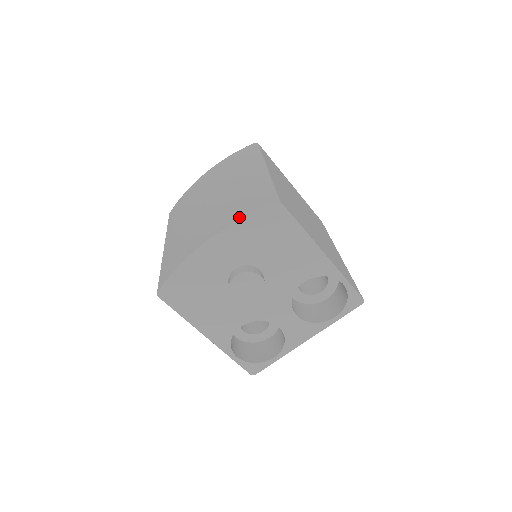
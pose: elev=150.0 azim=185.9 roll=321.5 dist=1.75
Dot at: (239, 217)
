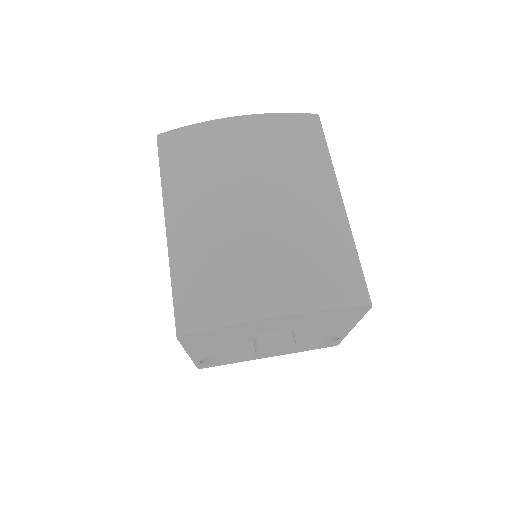
Dot at: (326, 306)
